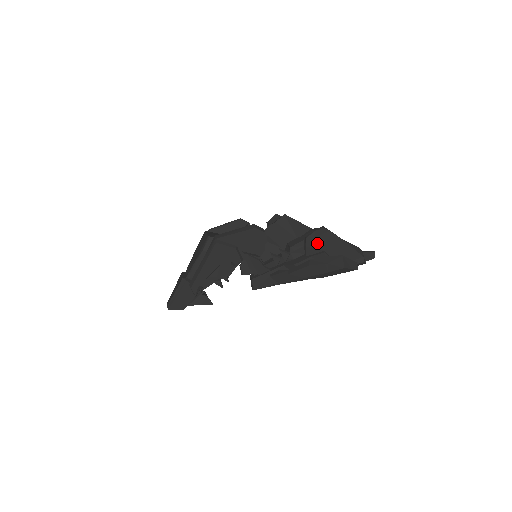
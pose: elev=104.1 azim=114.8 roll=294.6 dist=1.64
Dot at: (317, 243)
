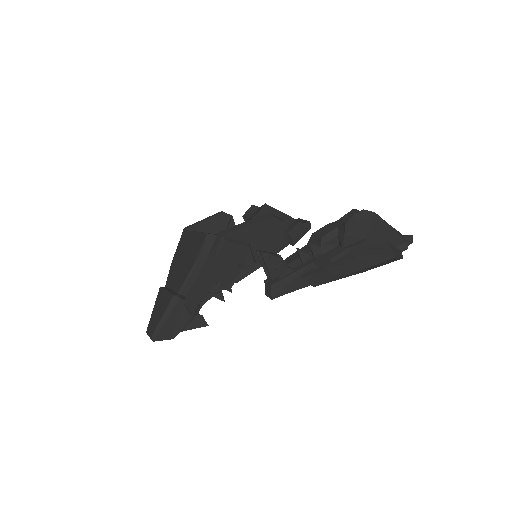
Dot at: (358, 229)
